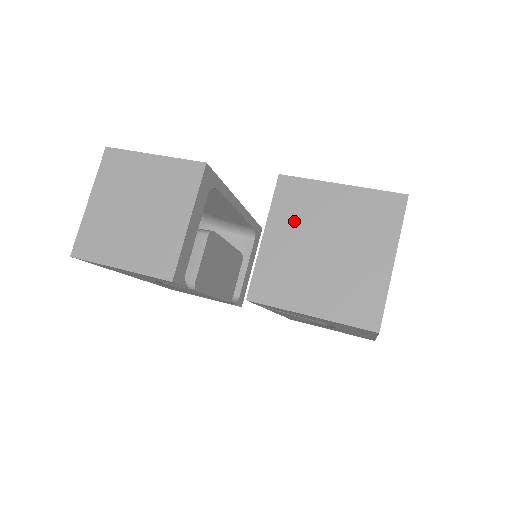
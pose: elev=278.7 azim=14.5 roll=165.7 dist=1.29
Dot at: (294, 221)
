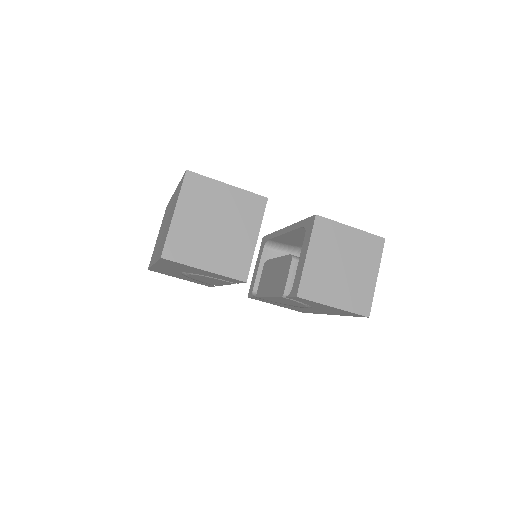
Dot at: (325, 247)
